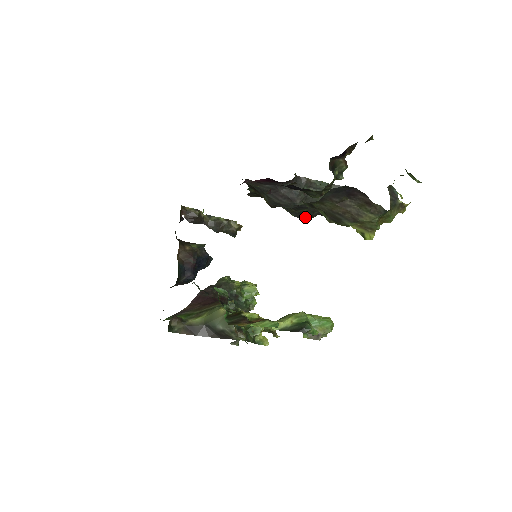
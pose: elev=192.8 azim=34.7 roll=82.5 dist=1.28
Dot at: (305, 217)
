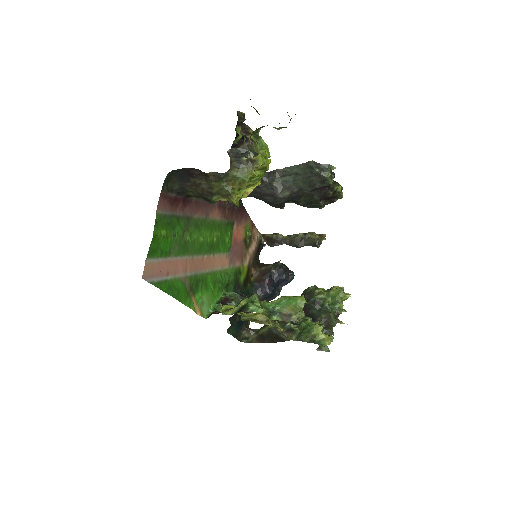
Dot at: (317, 205)
